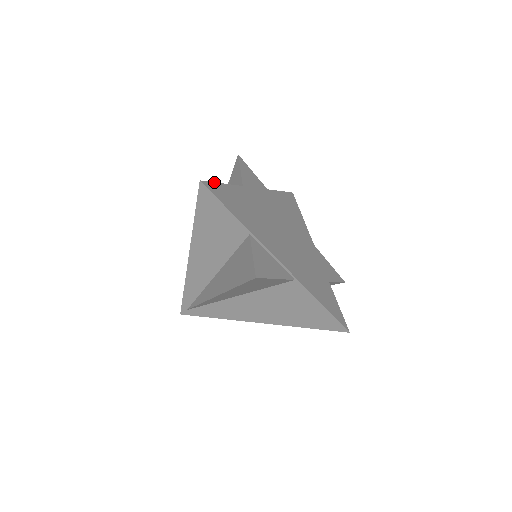
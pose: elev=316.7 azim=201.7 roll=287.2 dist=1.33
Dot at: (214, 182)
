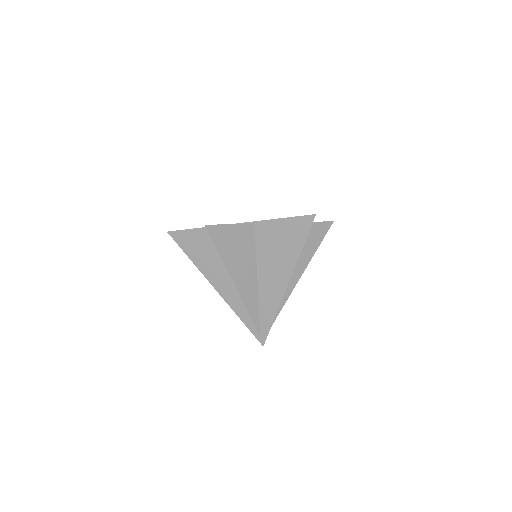
Dot at: occluded
